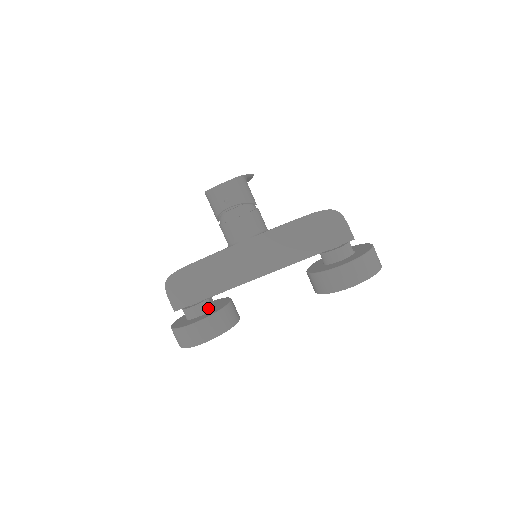
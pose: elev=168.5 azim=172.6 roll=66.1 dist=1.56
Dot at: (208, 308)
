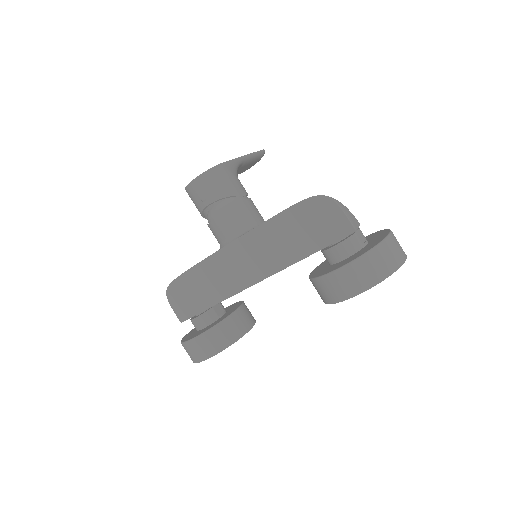
Dot at: (213, 318)
